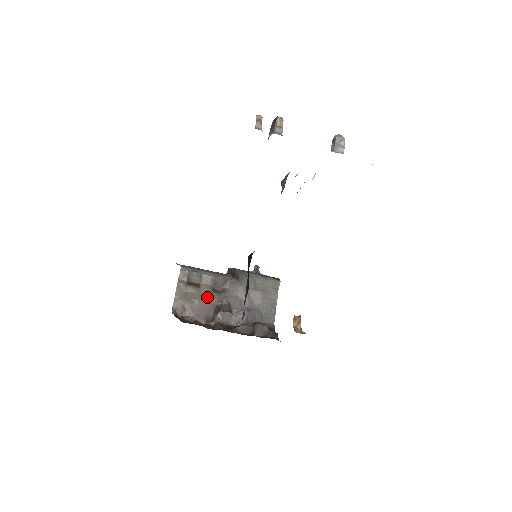
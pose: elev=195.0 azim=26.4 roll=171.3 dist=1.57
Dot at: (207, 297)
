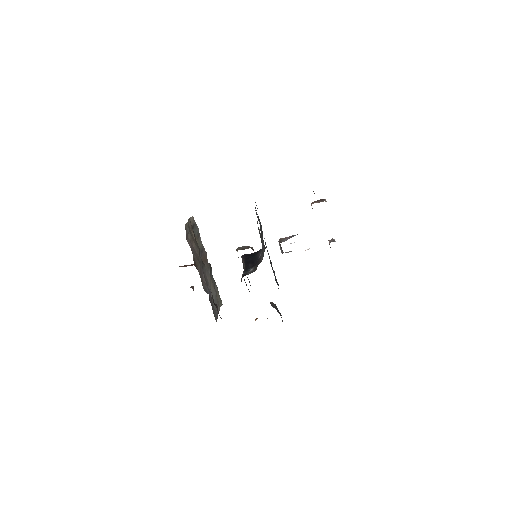
Dot at: (198, 251)
